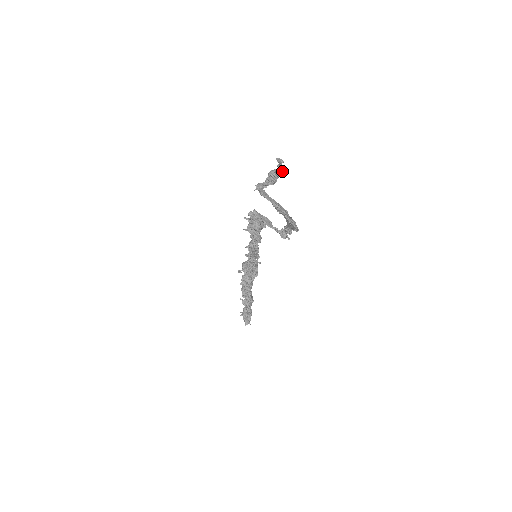
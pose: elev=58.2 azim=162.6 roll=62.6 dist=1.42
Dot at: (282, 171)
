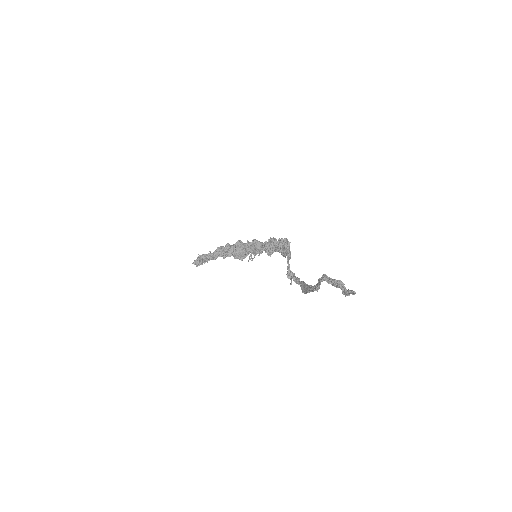
Dot at: (348, 295)
